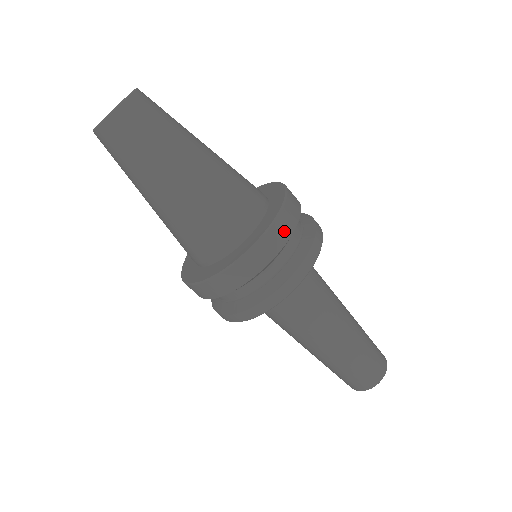
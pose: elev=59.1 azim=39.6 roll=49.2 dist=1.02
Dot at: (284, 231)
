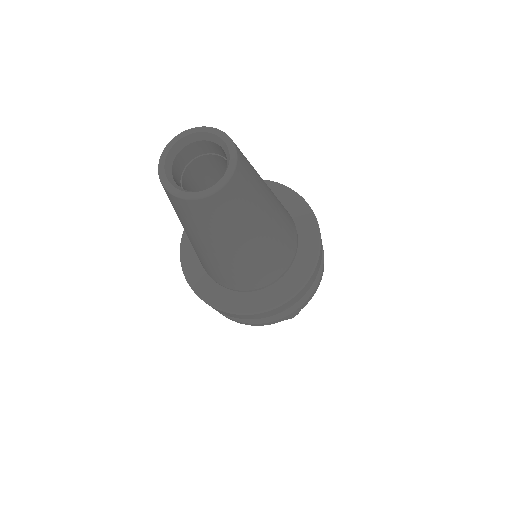
Dot at: (269, 314)
